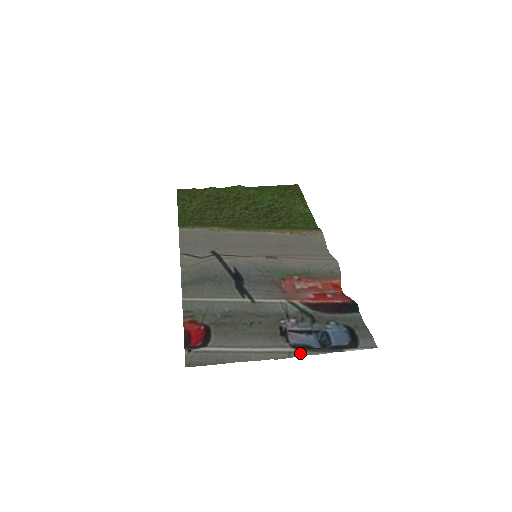
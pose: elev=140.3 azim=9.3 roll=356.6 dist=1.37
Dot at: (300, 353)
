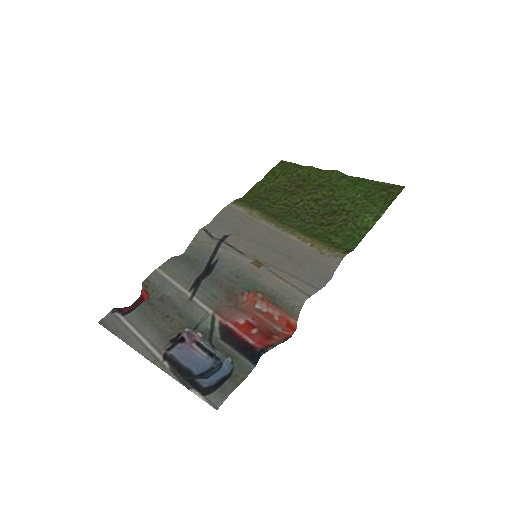
Dot at: (162, 365)
